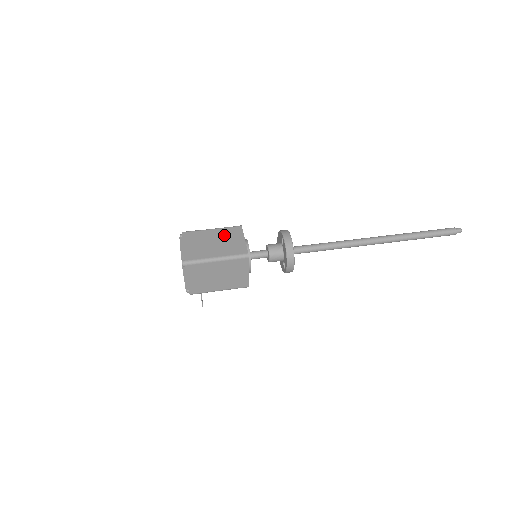
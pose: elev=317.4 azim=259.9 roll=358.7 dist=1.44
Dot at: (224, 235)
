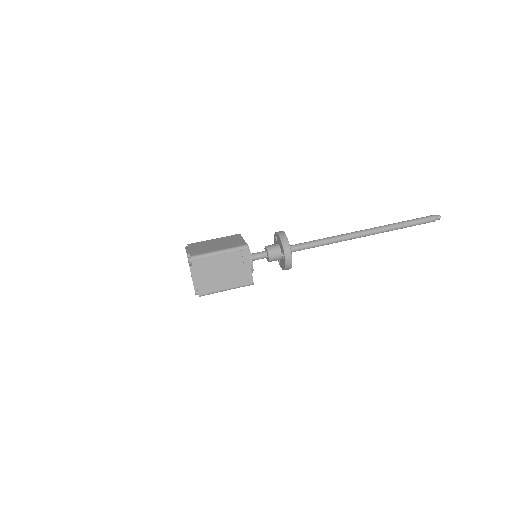
Dot at: (232, 262)
